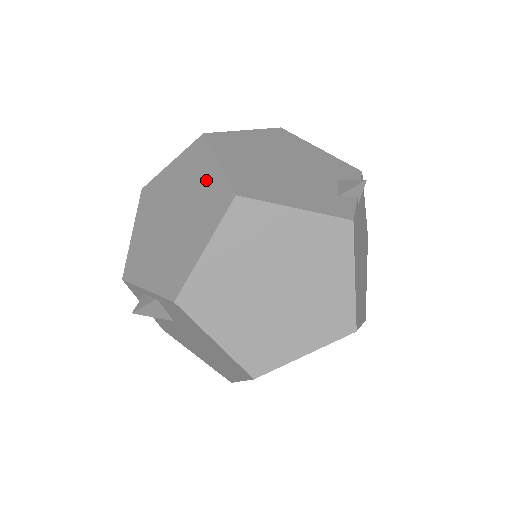
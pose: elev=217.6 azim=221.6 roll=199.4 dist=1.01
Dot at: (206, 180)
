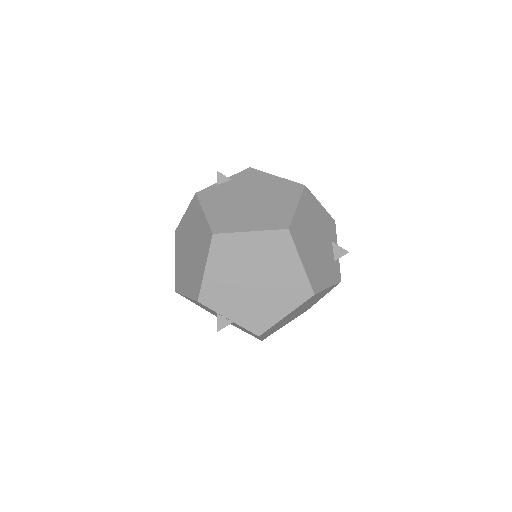
Dot at: (290, 270)
